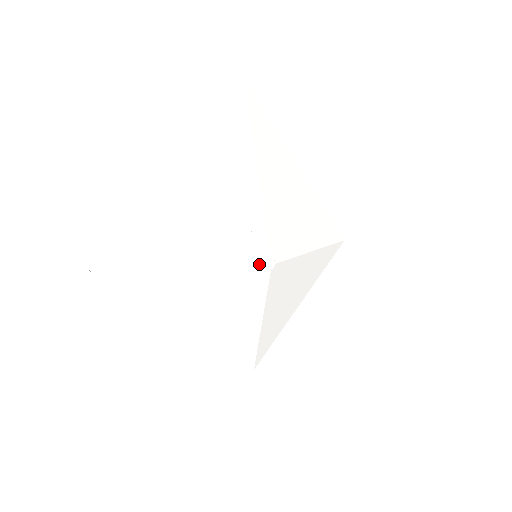
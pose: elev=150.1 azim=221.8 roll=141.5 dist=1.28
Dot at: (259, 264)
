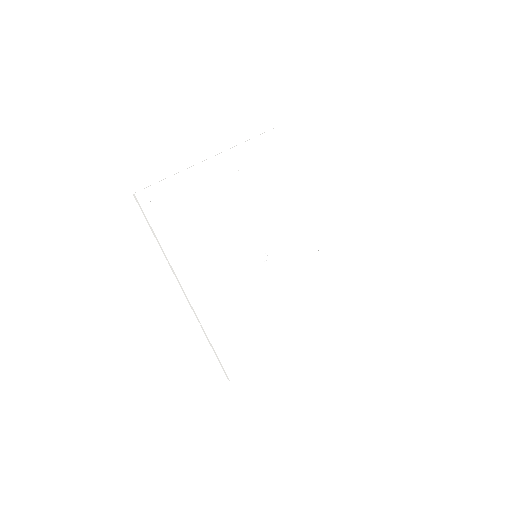
Dot at: (254, 251)
